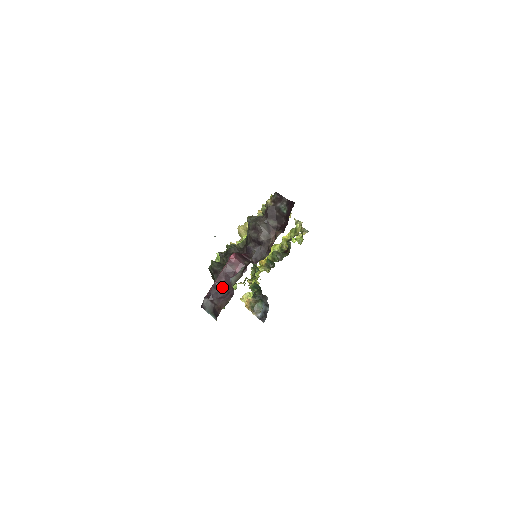
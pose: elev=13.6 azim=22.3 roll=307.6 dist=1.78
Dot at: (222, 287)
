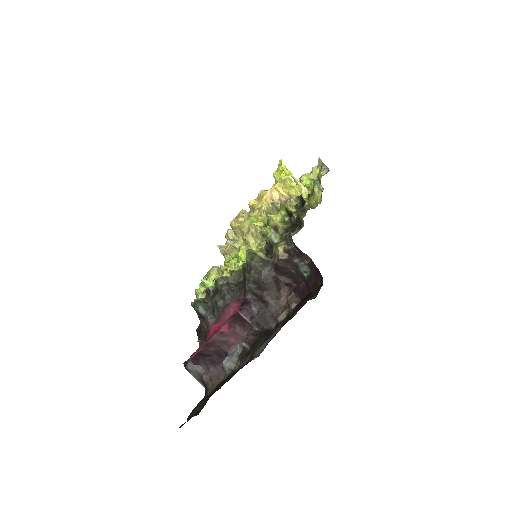
Dot at: (211, 354)
